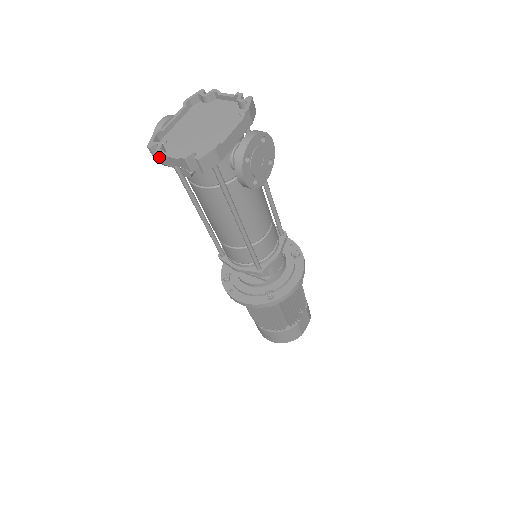
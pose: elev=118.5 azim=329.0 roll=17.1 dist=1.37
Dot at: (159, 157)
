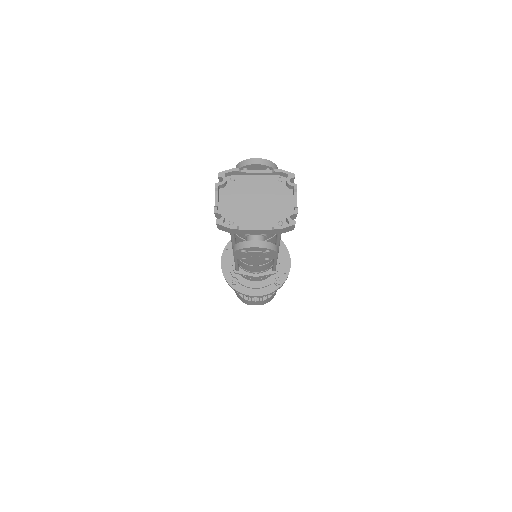
Dot at: (216, 186)
